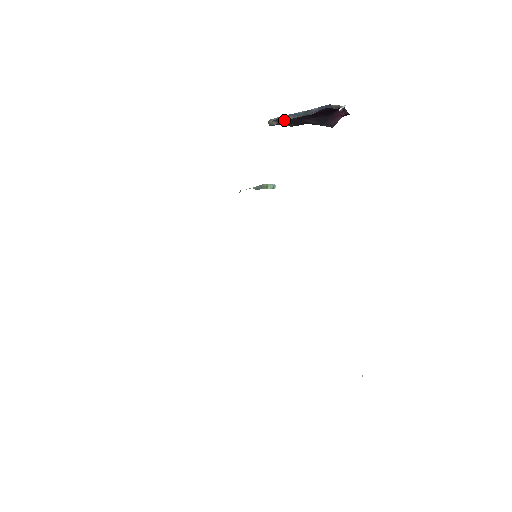
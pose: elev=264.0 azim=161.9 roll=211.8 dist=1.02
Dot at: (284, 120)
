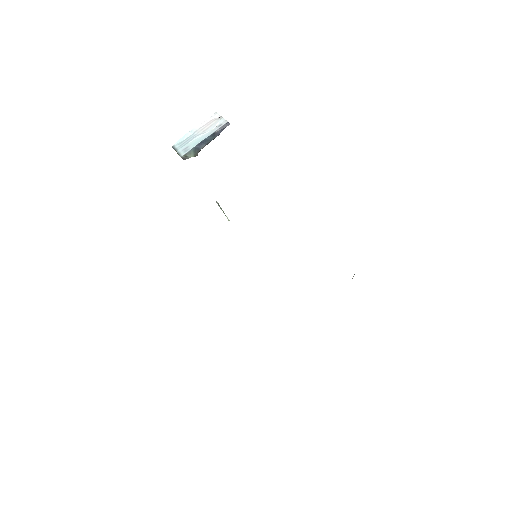
Dot at: (200, 150)
